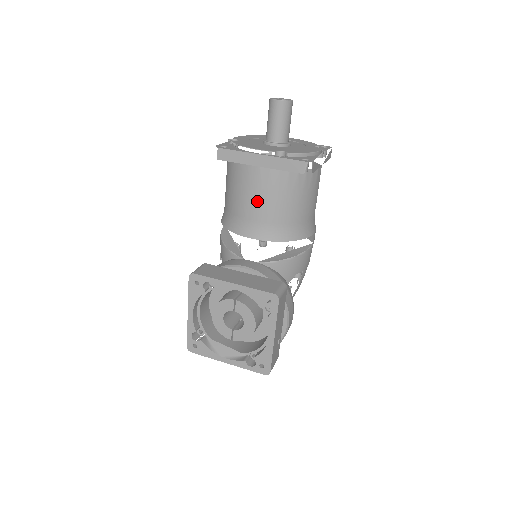
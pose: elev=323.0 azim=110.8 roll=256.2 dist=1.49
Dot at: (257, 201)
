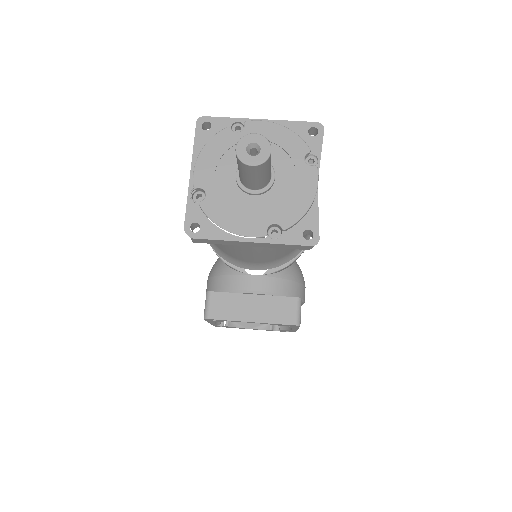
Dot at: (254, 257)
